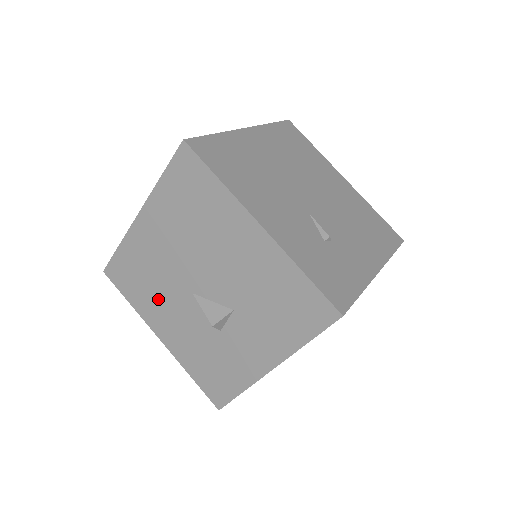
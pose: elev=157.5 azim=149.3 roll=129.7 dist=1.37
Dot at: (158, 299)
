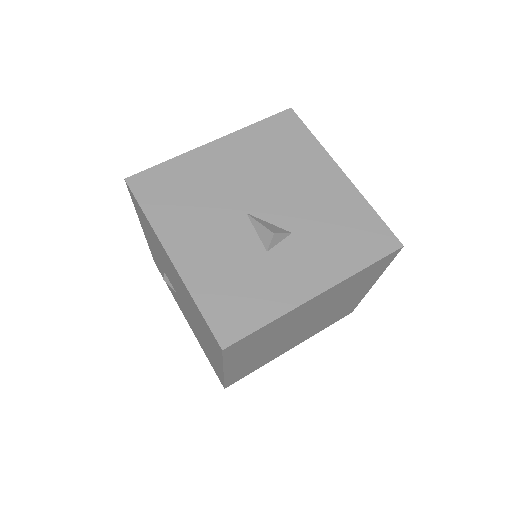
Dot at: (194, 214)
